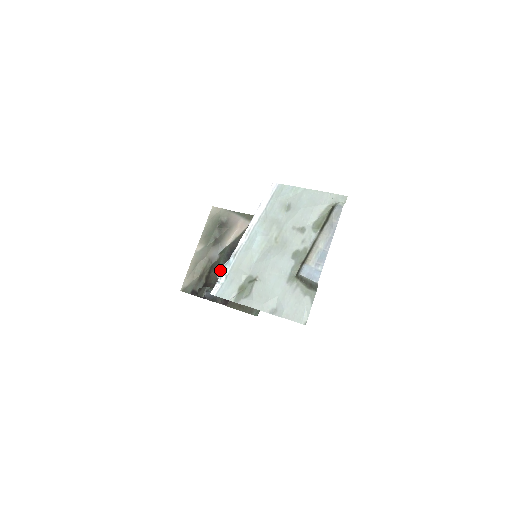
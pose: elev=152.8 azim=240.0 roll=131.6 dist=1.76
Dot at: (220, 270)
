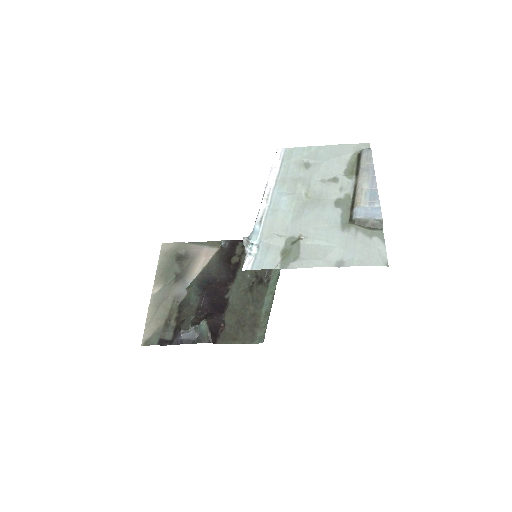
Dot at: (248, 239)
